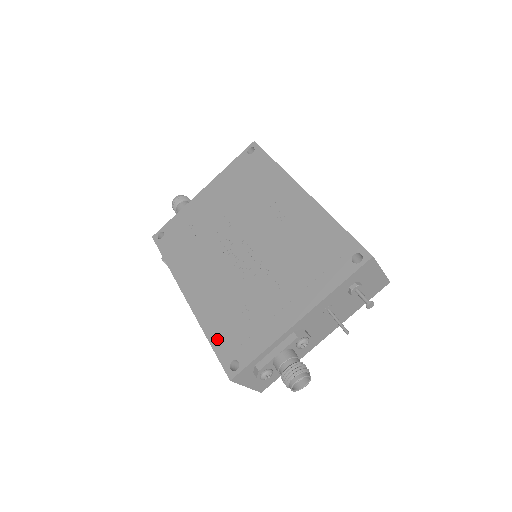
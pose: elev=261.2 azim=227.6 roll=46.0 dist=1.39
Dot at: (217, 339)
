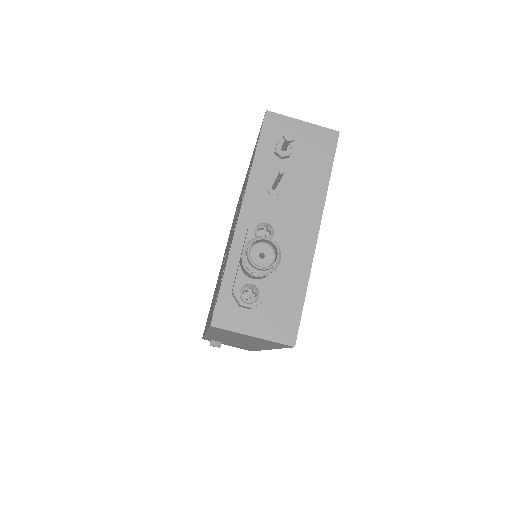
Dot at: (210, 319)
